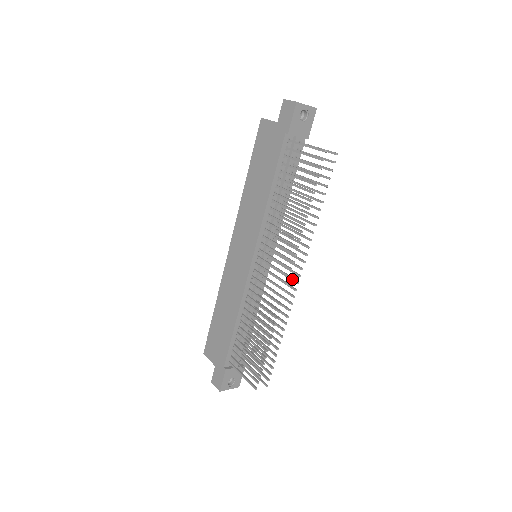
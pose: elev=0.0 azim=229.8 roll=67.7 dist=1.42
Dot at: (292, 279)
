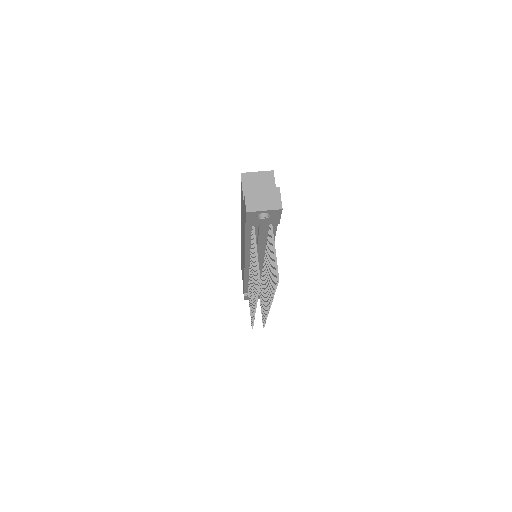
Dot at: (267, 303)
